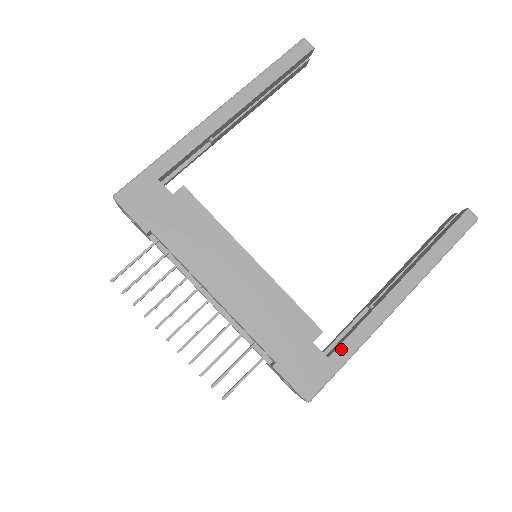
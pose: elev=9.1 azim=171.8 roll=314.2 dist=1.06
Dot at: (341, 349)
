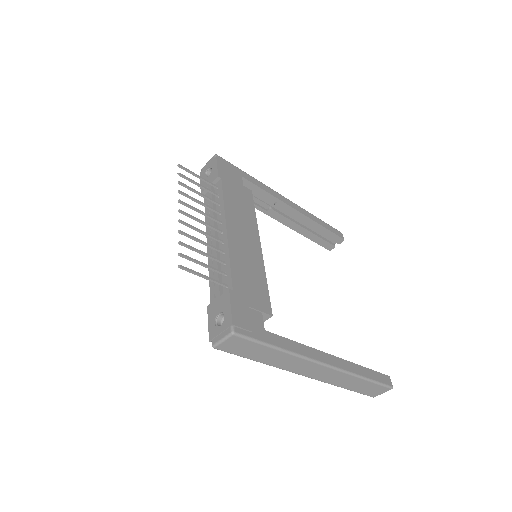
Dot at: (276, 337)
